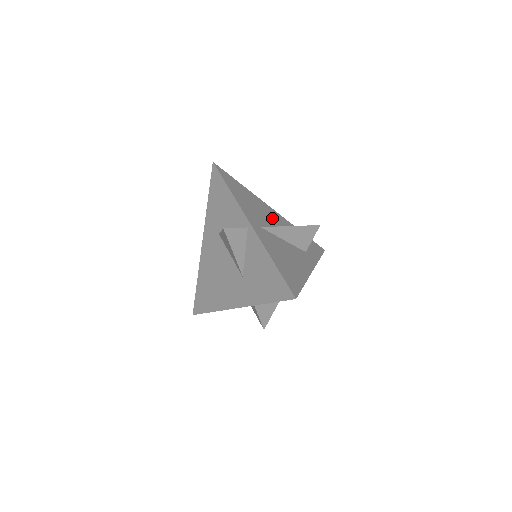
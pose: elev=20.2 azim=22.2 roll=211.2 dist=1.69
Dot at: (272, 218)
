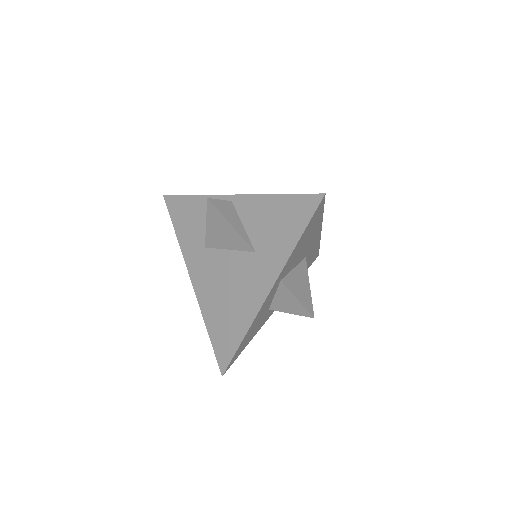
Dot at: occluded
